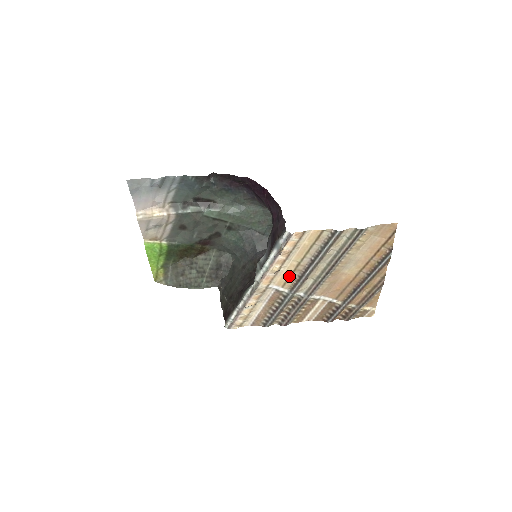
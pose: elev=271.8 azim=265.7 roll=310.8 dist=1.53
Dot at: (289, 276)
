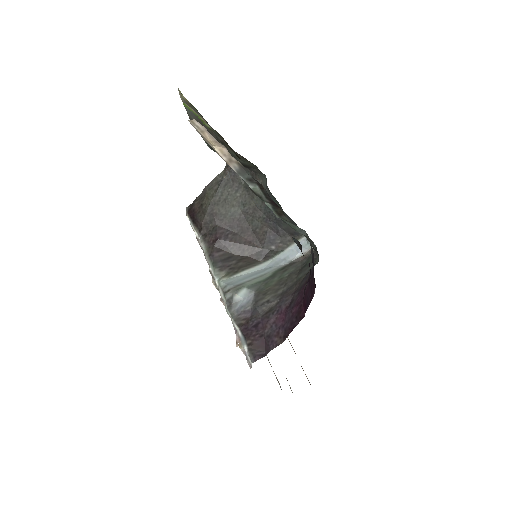
Dot at: occluded
